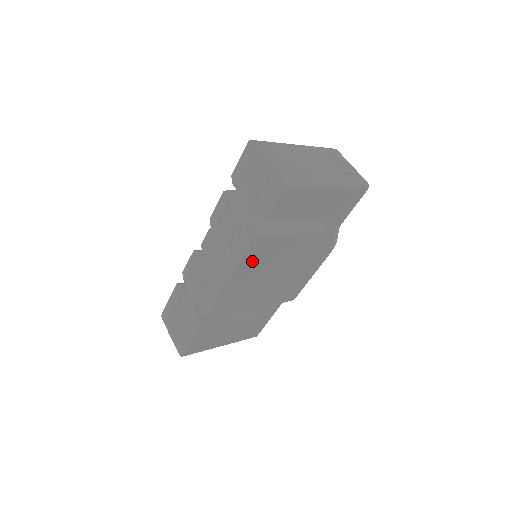
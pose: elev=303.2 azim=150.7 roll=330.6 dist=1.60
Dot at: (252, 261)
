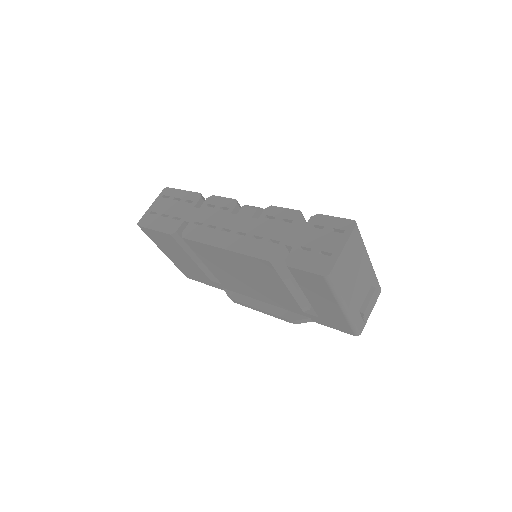
Dot at: (248, 263)
